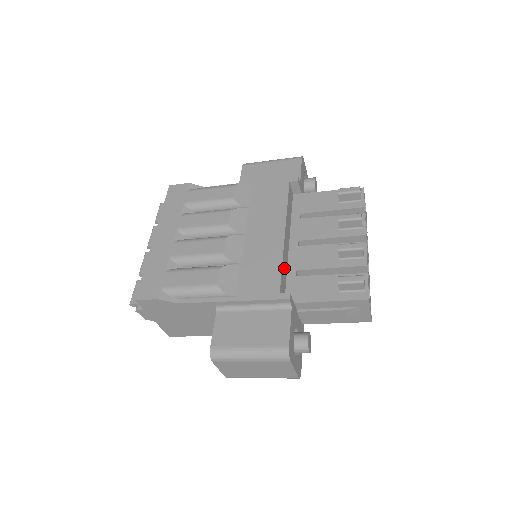
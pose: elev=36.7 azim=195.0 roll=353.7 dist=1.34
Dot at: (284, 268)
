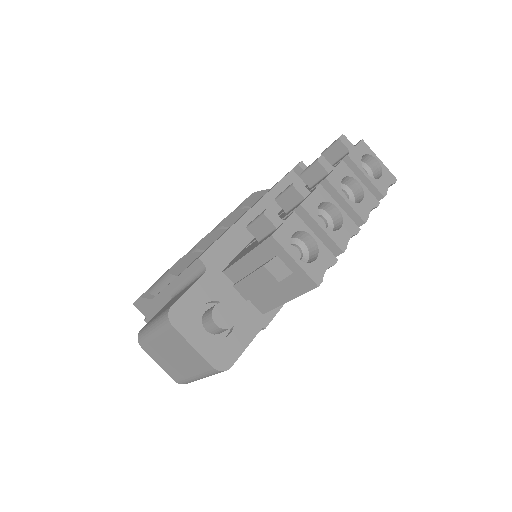
Dot at: (233, 241)
